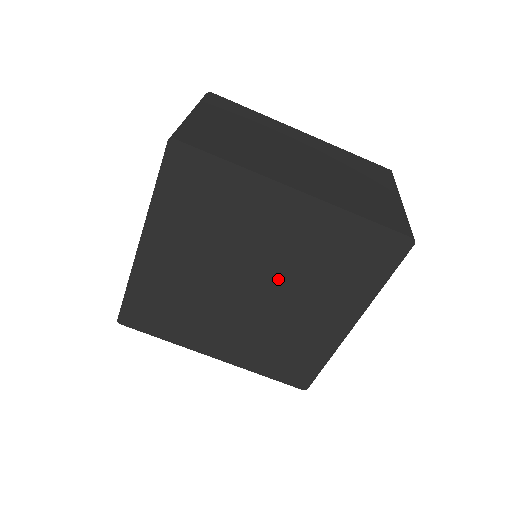
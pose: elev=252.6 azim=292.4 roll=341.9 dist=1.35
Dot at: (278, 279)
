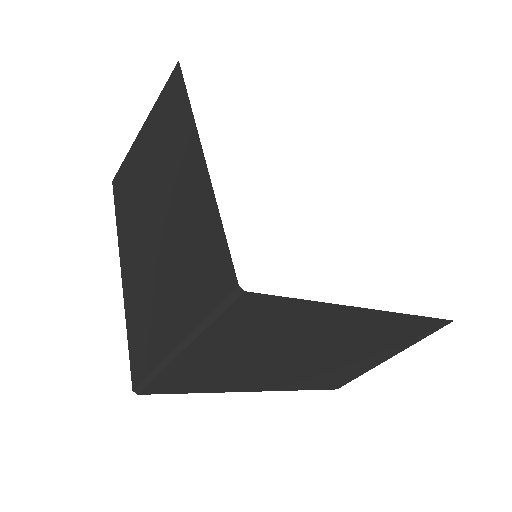
Dot at: occluded
